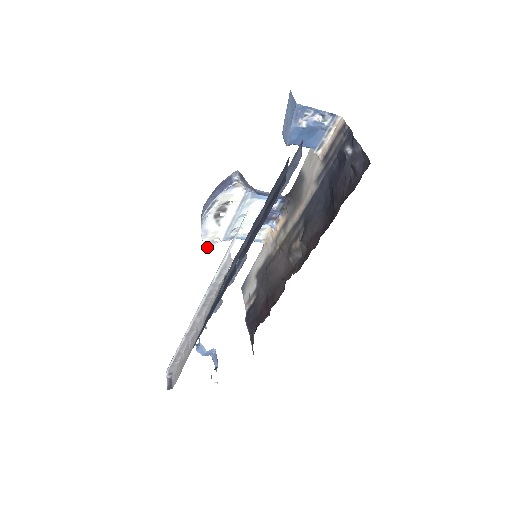
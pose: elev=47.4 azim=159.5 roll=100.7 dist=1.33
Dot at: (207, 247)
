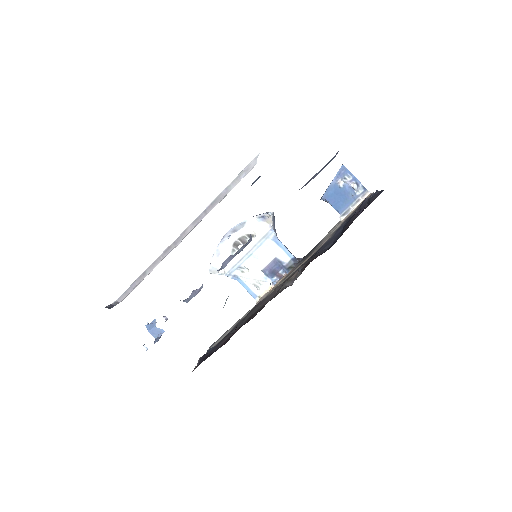
Dot at: (210, 272)
